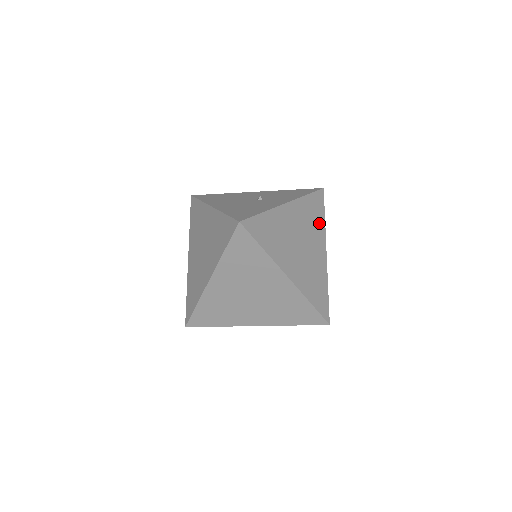
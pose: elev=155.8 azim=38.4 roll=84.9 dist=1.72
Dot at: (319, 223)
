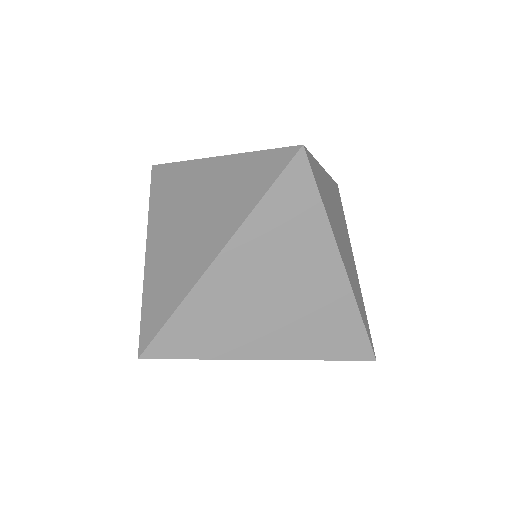
Dot at: (344, 220)
